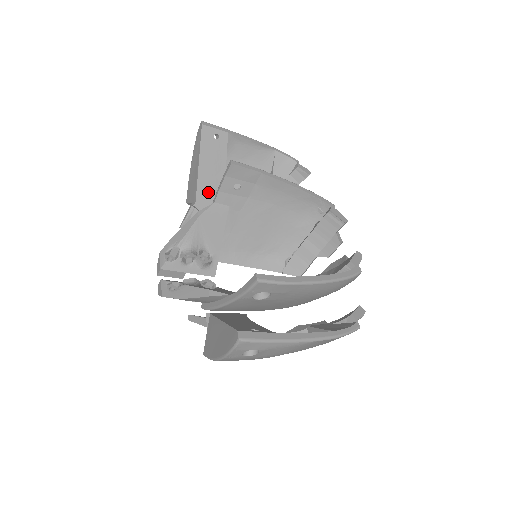
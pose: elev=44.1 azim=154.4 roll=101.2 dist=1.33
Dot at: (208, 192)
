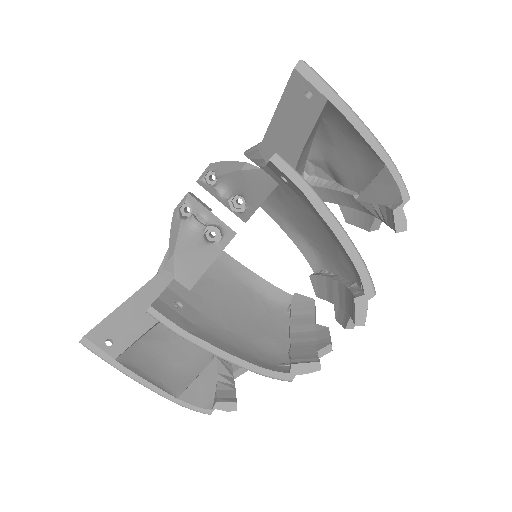
Dot at: (277, 146)
